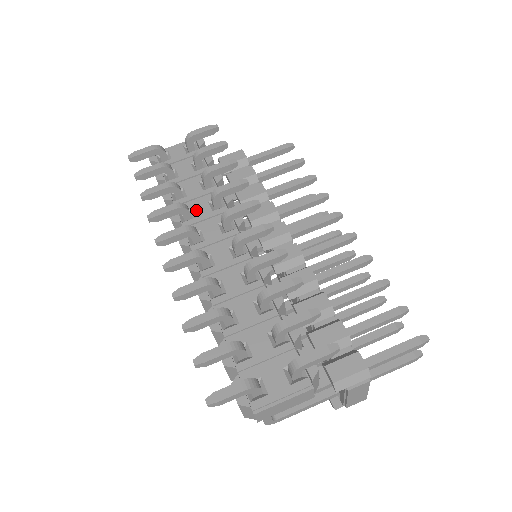
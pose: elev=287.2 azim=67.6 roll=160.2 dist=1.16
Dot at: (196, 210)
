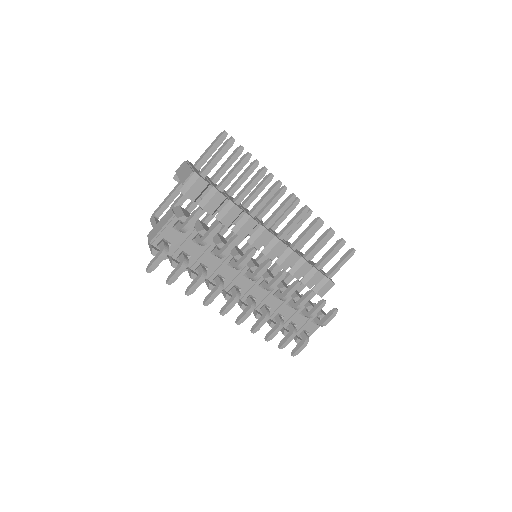
Dot at: (223, 274)
